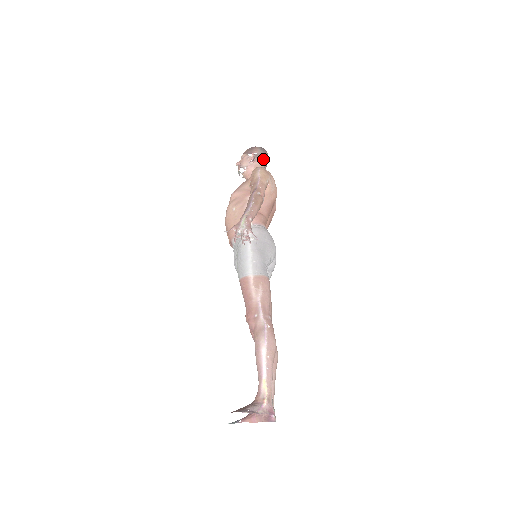
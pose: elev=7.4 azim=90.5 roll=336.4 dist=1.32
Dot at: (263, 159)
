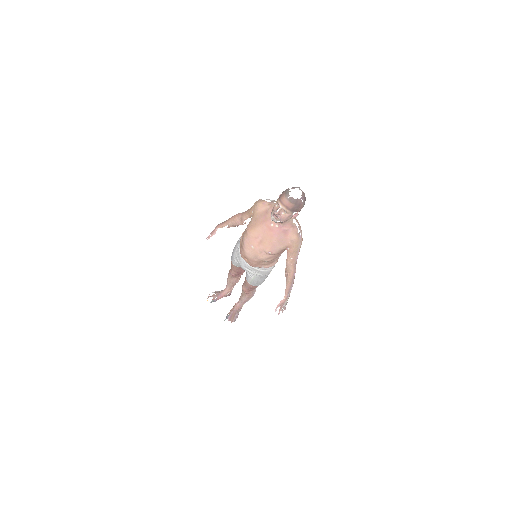
Dot at: occluded
